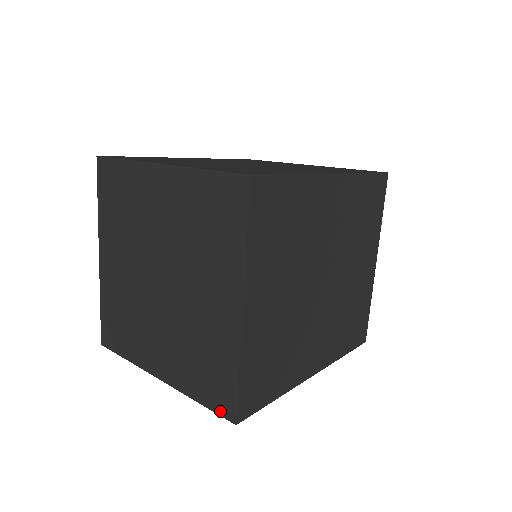
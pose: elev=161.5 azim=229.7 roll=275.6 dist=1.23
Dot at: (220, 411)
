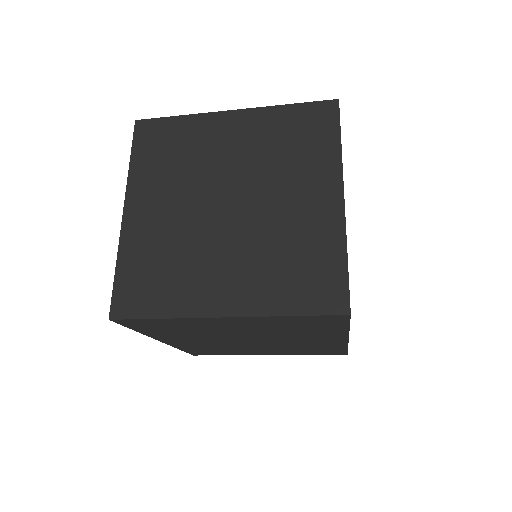
Dot at: (326, 309)
